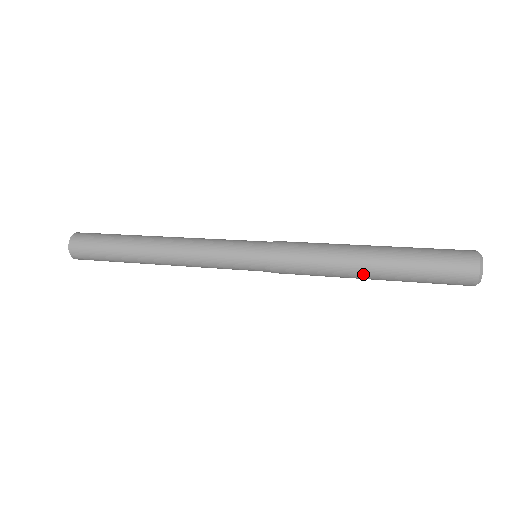
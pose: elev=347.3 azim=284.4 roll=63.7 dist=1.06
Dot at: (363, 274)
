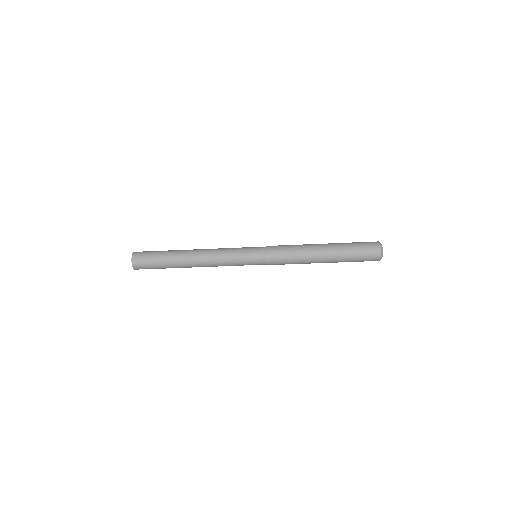
Dot at: (320, 252)
